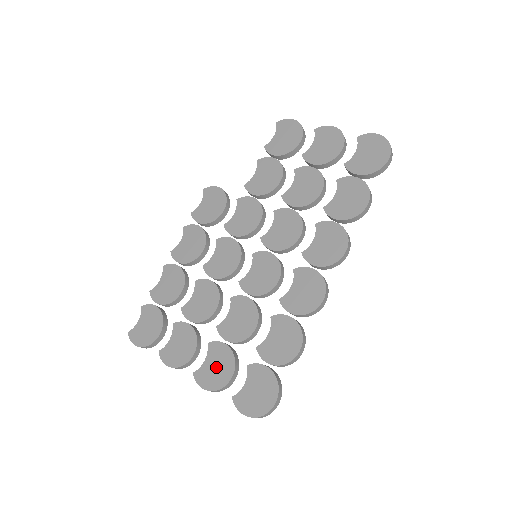
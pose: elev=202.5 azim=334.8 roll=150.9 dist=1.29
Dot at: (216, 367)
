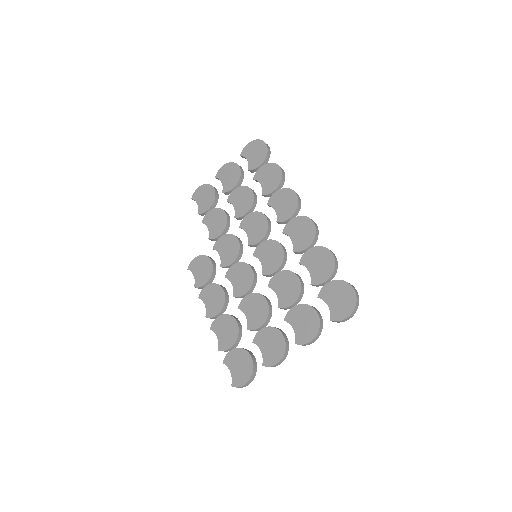
Dot at: (303, 322)
